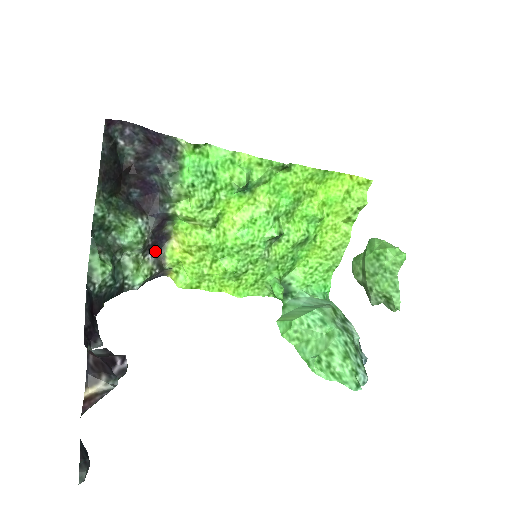
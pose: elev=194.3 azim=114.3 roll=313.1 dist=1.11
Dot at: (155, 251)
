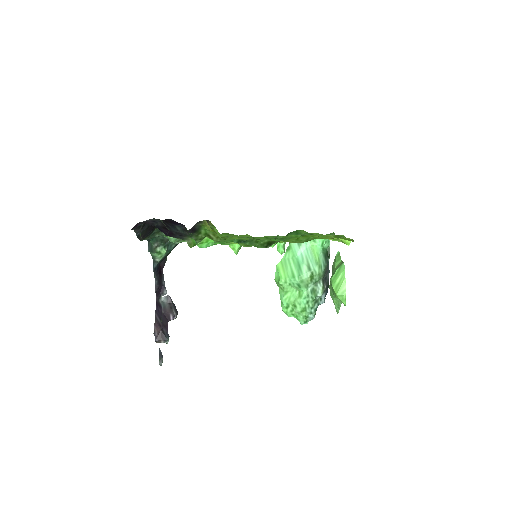
Dot at: occluded
